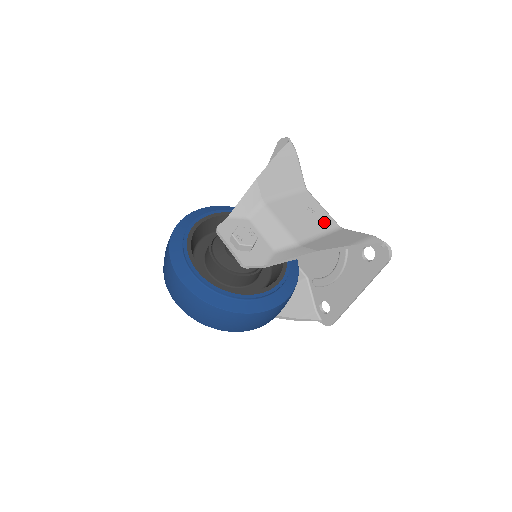
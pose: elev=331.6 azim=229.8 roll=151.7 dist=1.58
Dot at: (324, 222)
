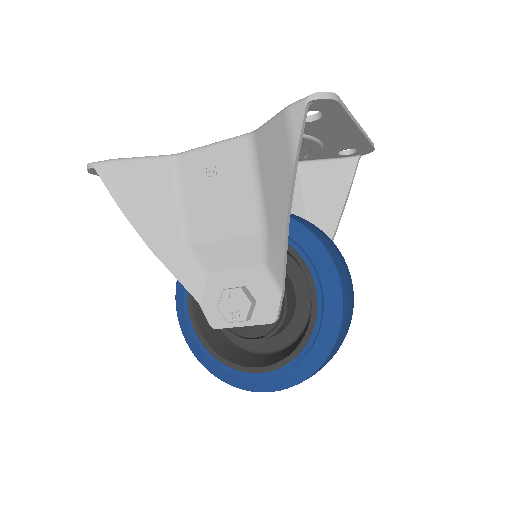
Dot at: (236, 161)
